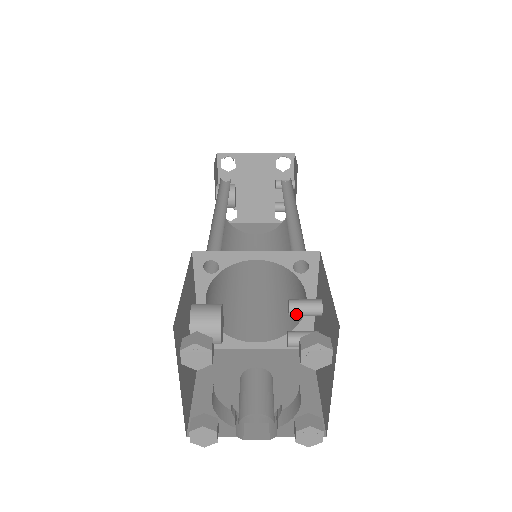
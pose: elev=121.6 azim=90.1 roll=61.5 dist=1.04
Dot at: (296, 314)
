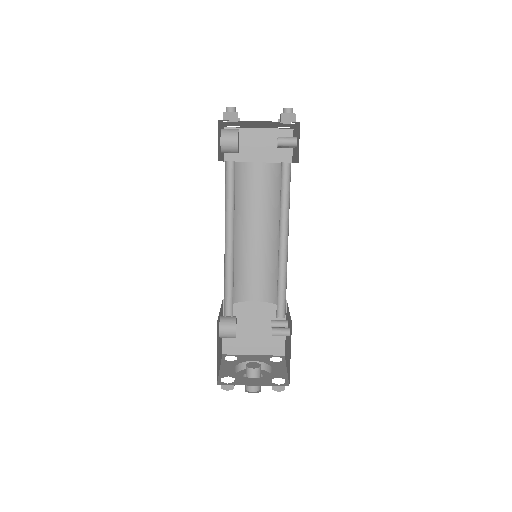
Dot at: (275, 335)
